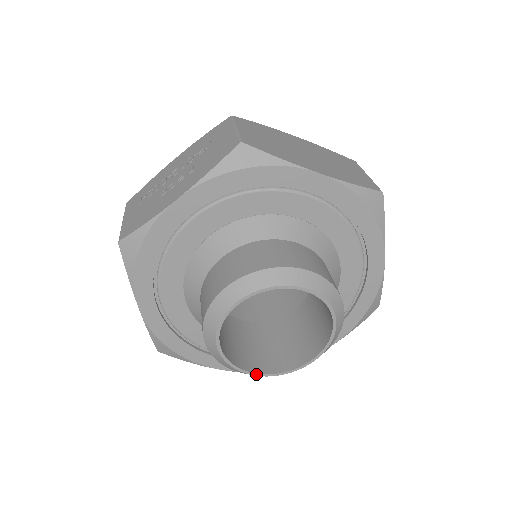
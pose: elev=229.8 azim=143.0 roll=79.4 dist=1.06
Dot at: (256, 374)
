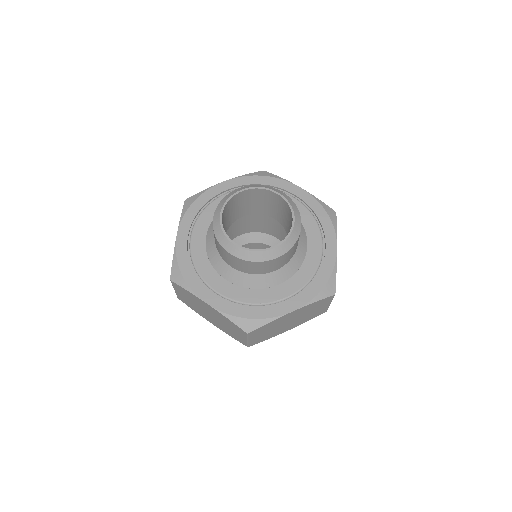
Dot at: (274, 247)
